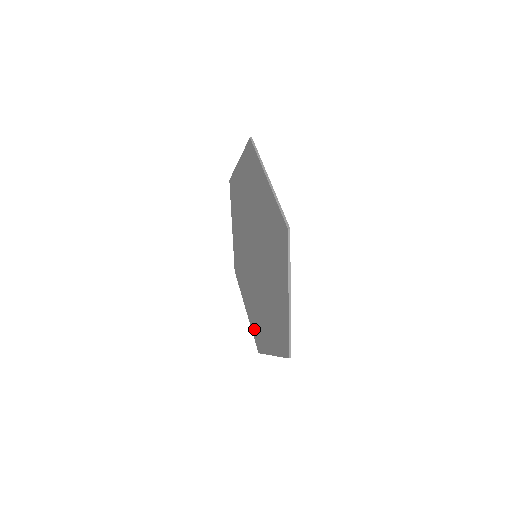
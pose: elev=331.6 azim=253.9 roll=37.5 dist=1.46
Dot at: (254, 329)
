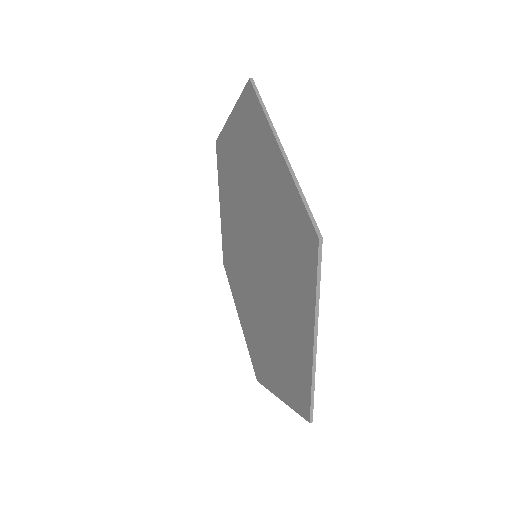
Dot at: (291, 391)
